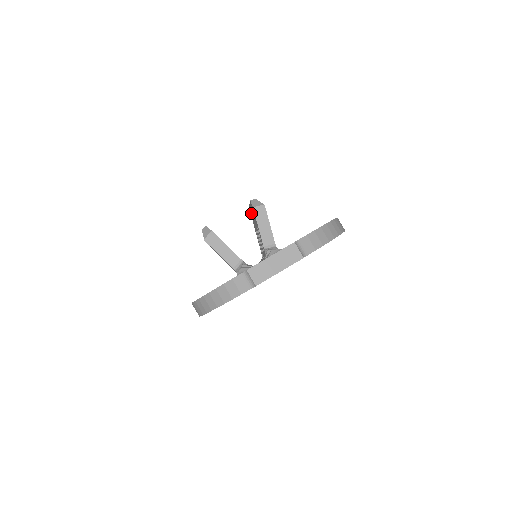
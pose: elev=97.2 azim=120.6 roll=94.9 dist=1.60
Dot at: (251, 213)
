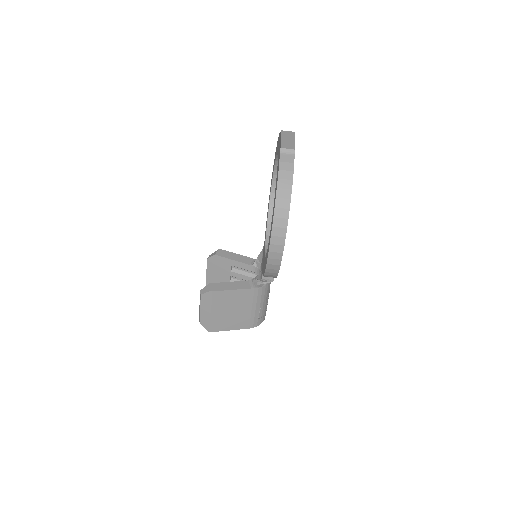
Dot at: occluded
